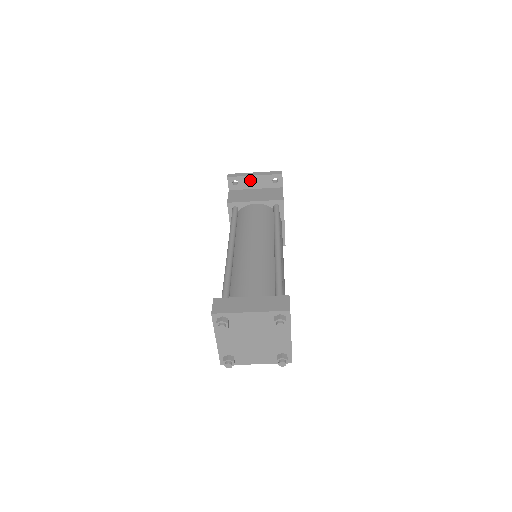
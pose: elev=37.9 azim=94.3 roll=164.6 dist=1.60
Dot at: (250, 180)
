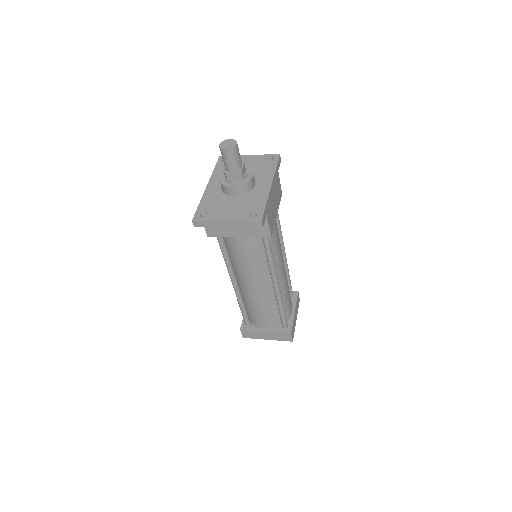
Dot at: occluded
